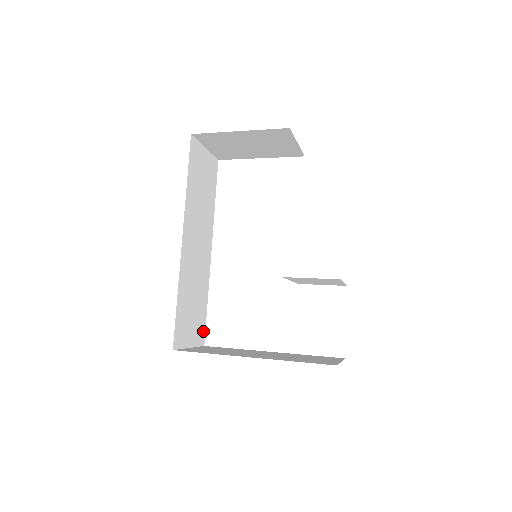
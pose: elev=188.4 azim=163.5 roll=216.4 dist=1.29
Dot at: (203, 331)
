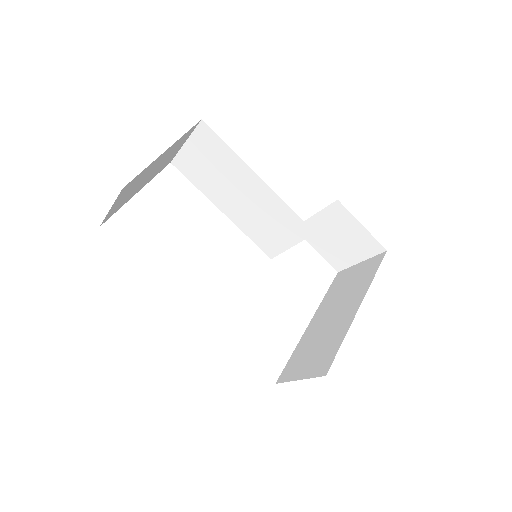
Dot at: occluded
